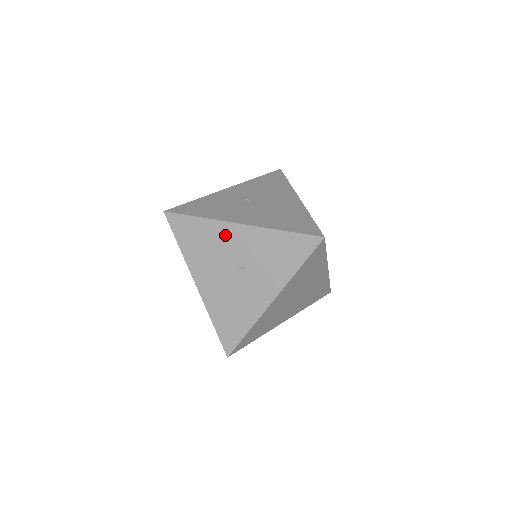
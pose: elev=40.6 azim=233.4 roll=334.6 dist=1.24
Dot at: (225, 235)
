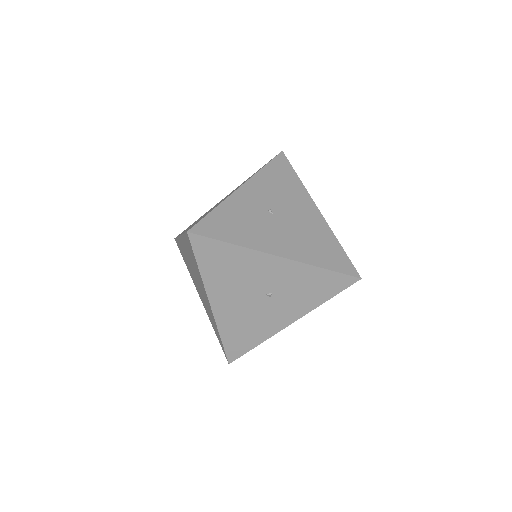
Dot at: (258, 264)
